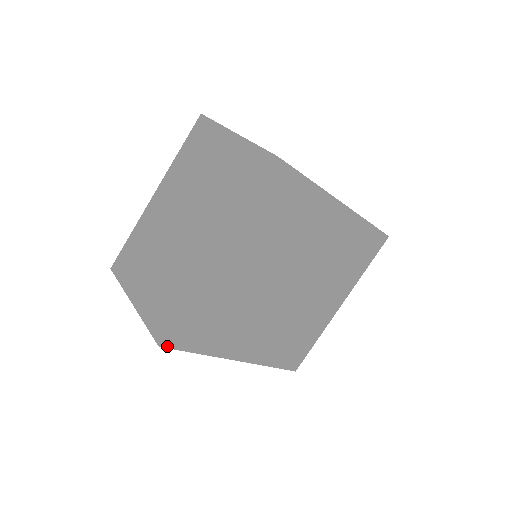
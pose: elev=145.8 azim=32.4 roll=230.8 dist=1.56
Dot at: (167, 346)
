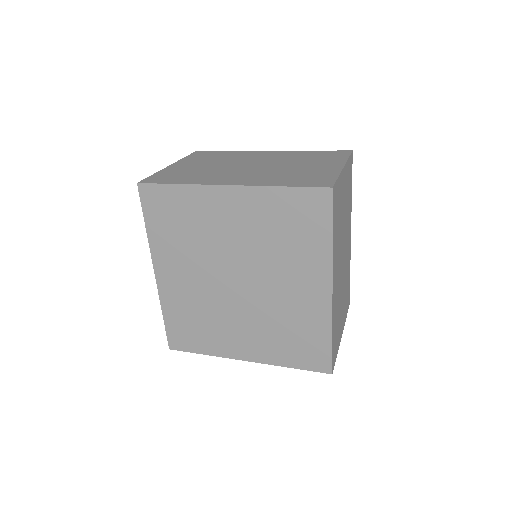
Dot at: (140, 191)
